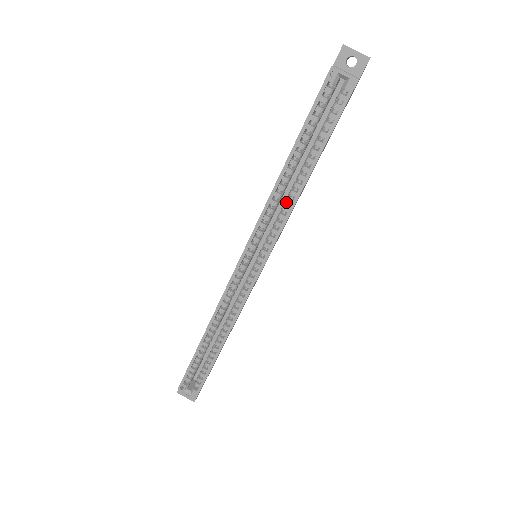
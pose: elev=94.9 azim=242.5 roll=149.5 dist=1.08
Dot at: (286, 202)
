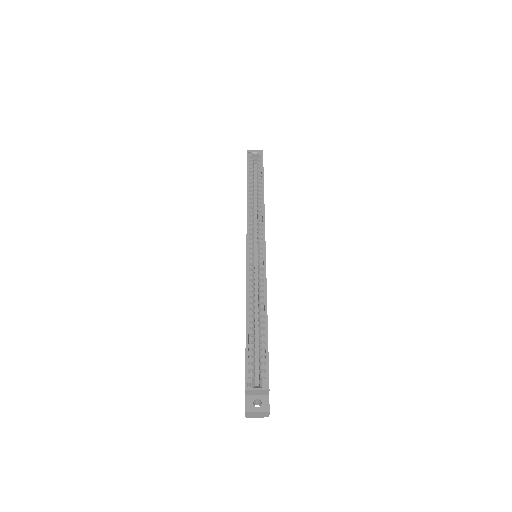
Dot at: (258, 206)
